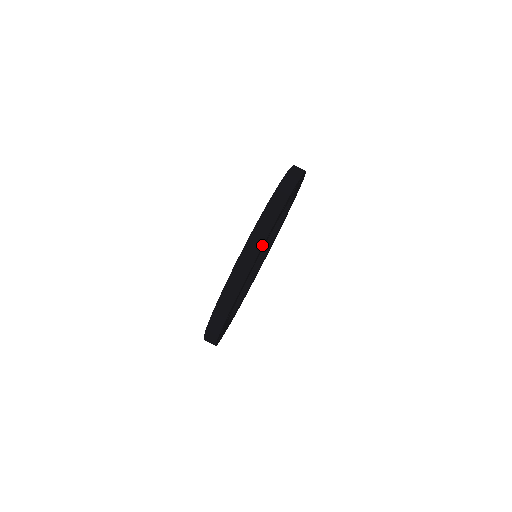
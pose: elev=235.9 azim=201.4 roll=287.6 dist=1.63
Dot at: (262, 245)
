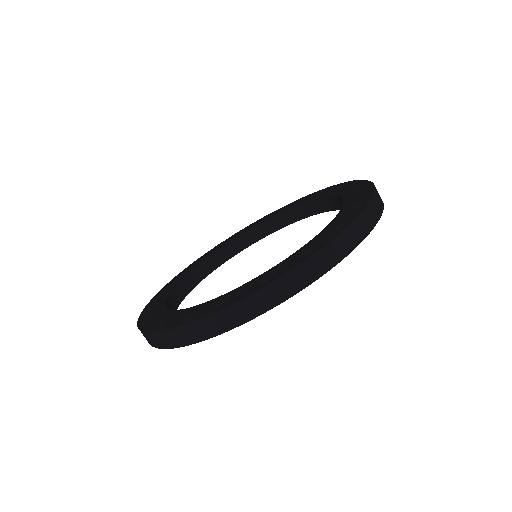
Dot at: (347, 254)
